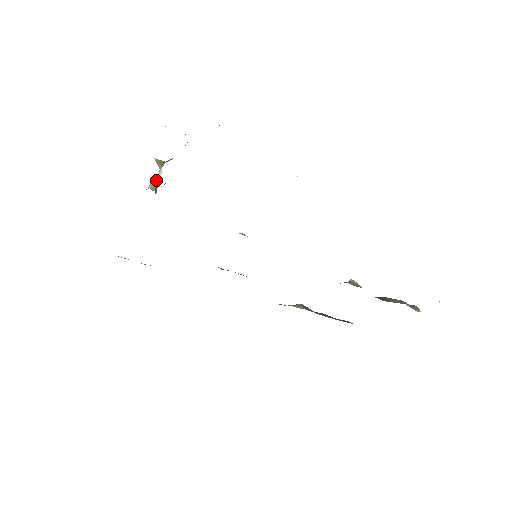
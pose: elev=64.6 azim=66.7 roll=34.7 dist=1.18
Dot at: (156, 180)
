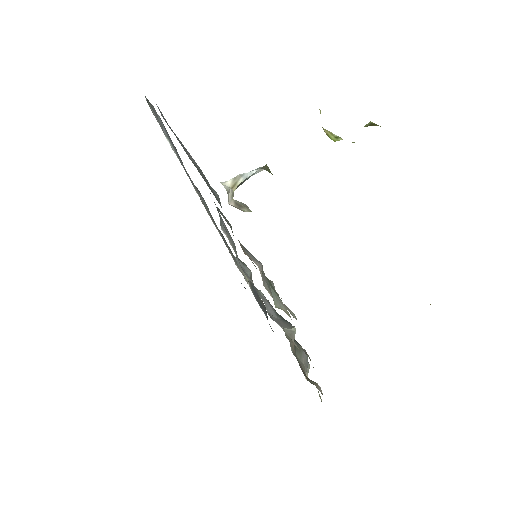
Dot at: (245, 177)
